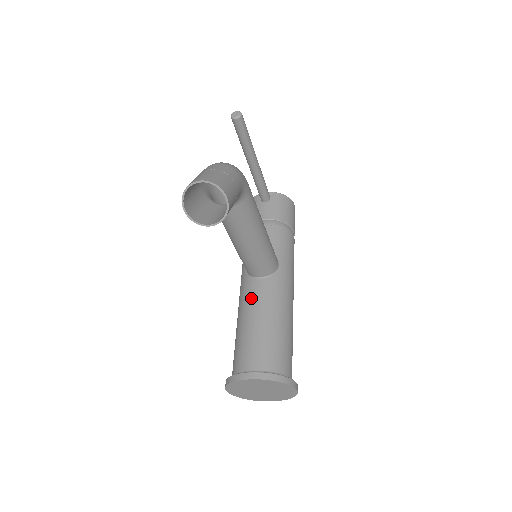
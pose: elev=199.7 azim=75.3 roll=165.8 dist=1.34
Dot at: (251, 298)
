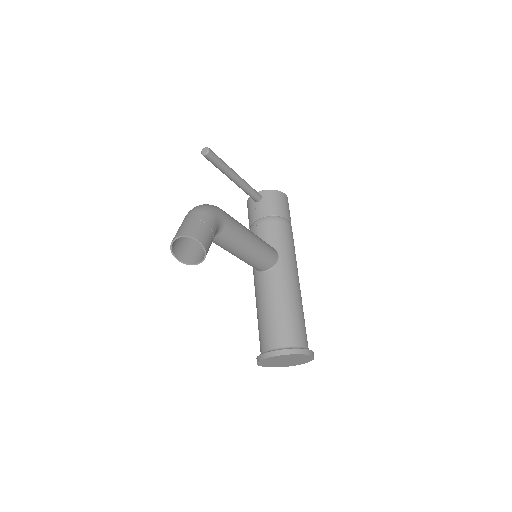
Dot at: (261, 290)
